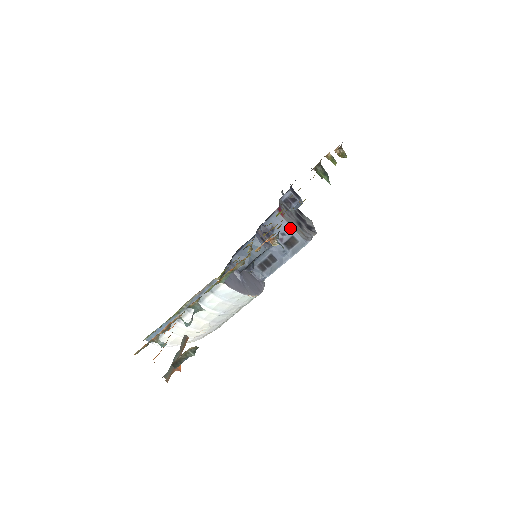
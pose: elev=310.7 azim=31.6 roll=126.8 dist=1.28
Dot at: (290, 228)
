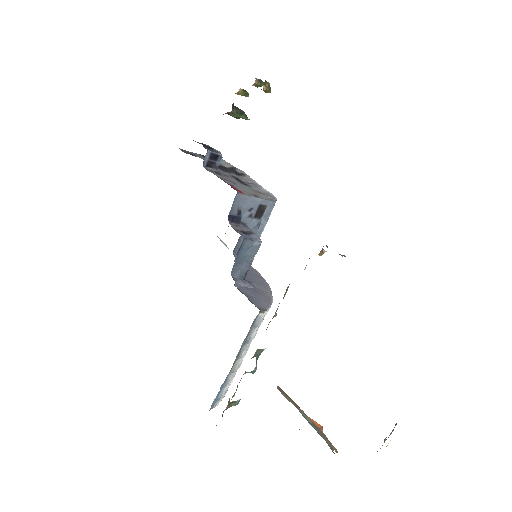
Dot at: (255, 199)
